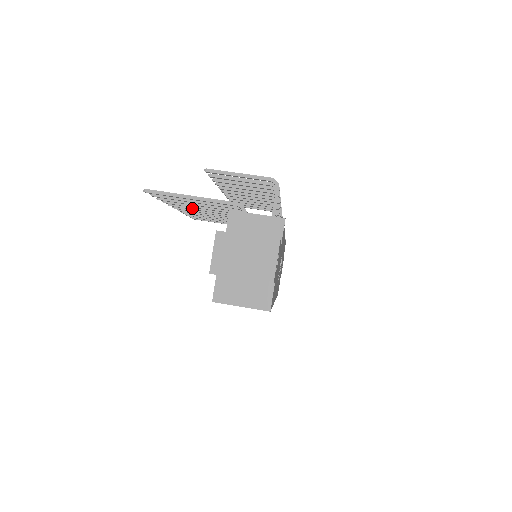
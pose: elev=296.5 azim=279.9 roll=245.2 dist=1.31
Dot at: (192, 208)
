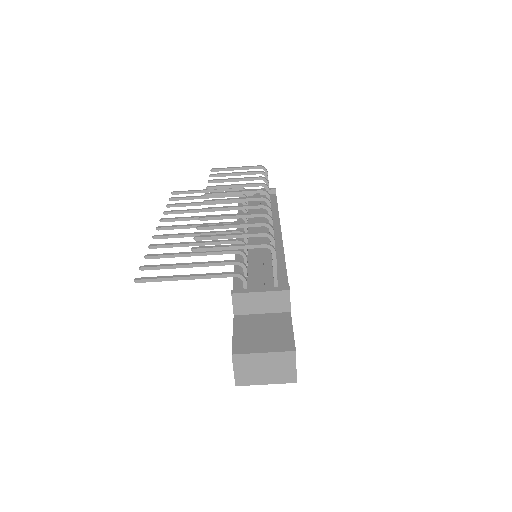
Dot at: (179, 237)
